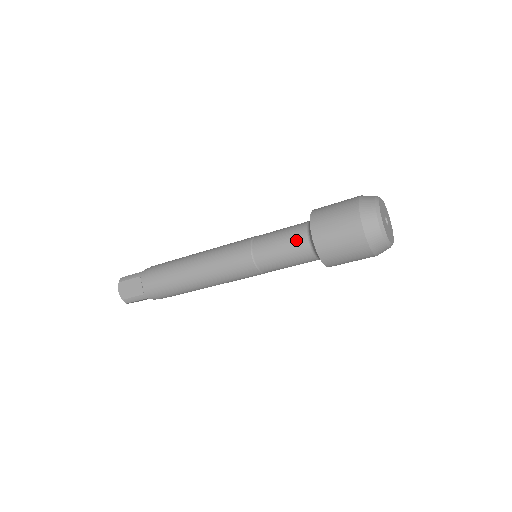
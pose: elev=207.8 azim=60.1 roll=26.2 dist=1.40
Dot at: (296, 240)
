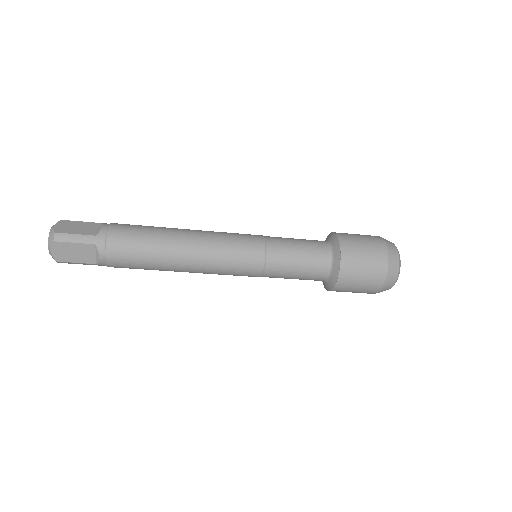
Dot at: (315, 242)
